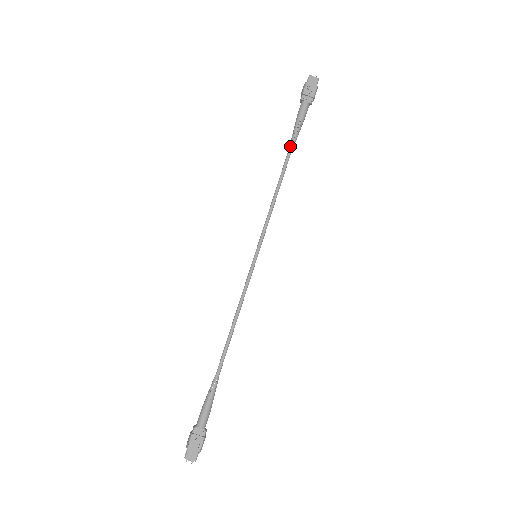
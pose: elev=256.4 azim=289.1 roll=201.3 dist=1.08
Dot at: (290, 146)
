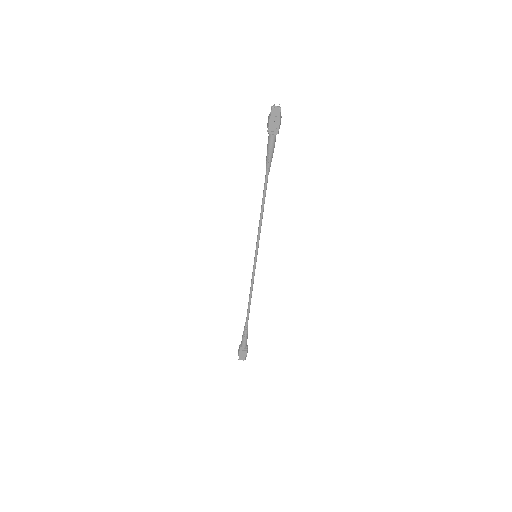
Dot at: (266, 175)
